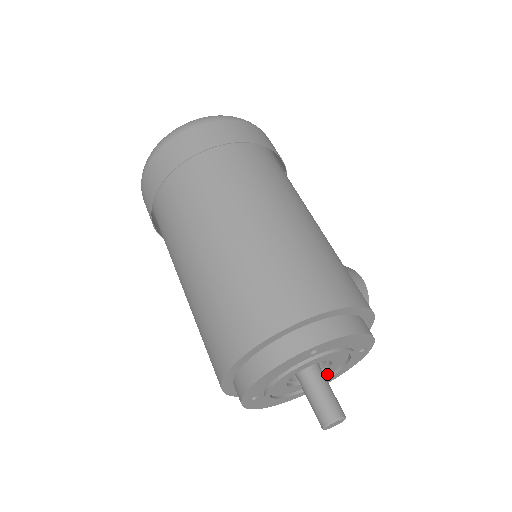
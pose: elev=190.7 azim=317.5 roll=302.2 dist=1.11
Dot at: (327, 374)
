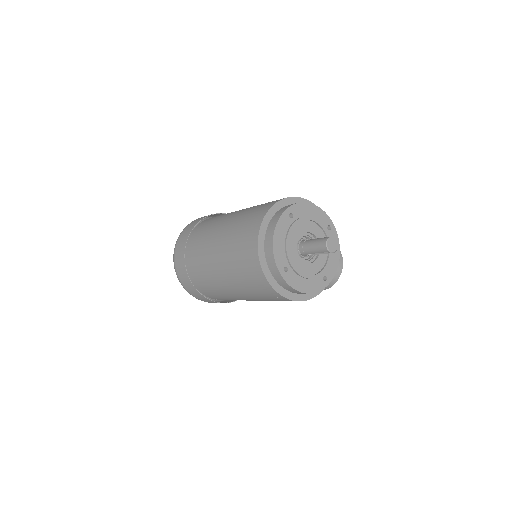
Dot at: (325, 256)
